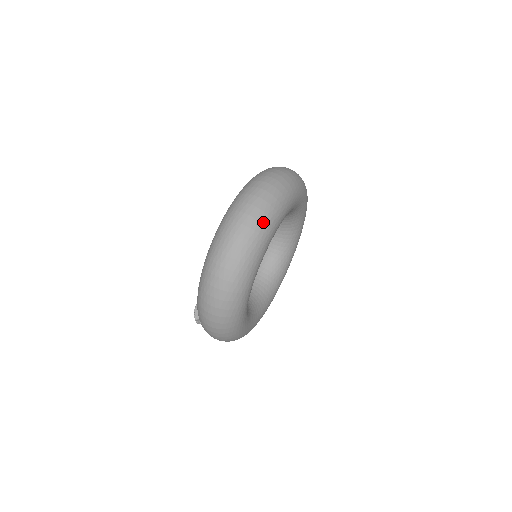
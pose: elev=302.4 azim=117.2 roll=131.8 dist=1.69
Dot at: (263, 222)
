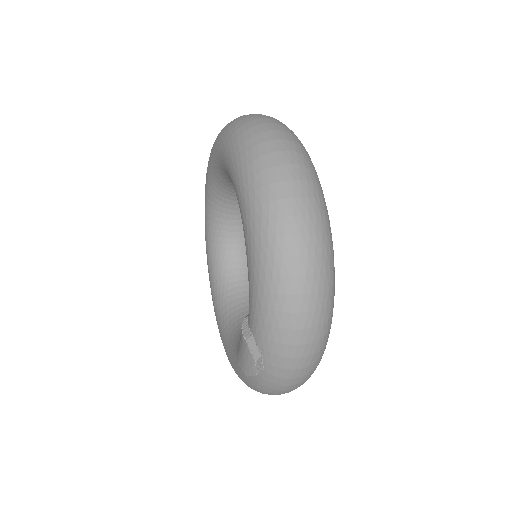
Dot at: (297, 137)
